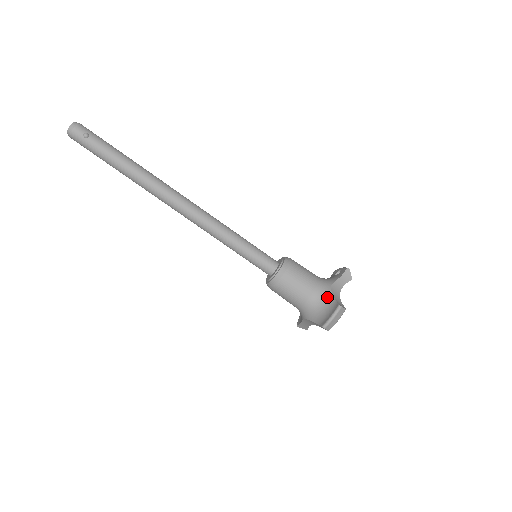
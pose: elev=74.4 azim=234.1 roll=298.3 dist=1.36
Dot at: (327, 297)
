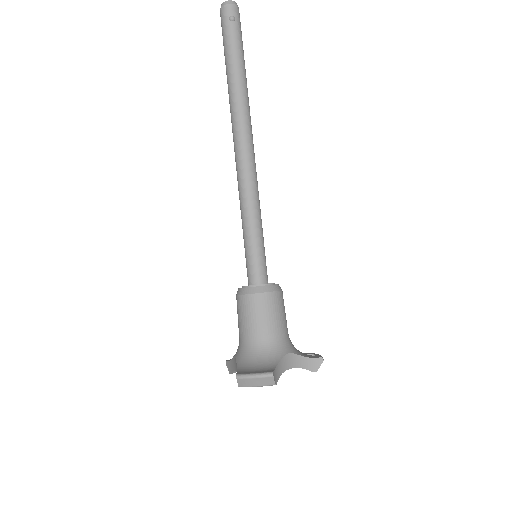
Dot at: (273, 357)
